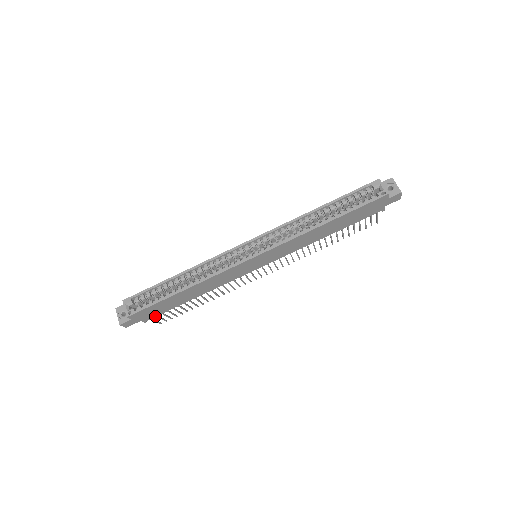
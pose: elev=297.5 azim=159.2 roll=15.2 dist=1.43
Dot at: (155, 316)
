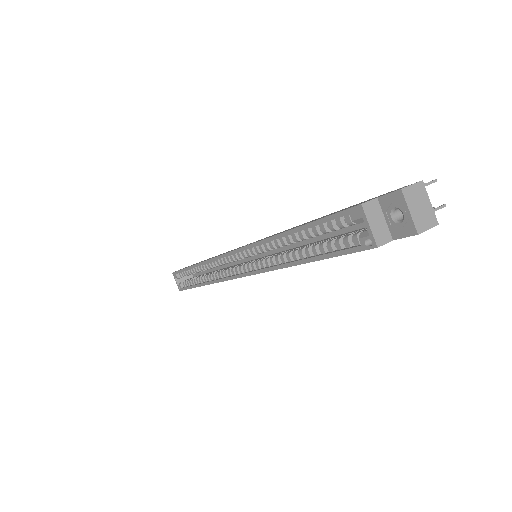
Dot at: occluded
